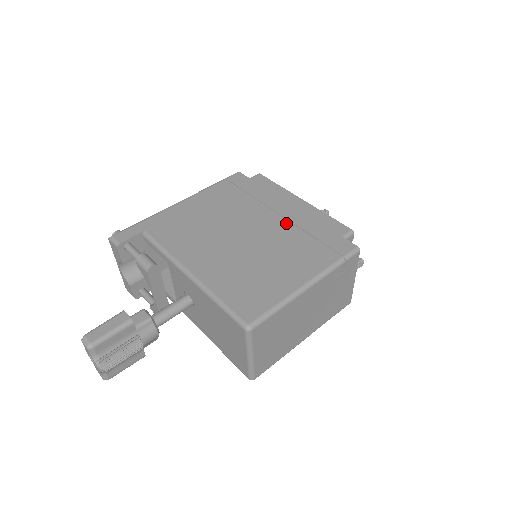
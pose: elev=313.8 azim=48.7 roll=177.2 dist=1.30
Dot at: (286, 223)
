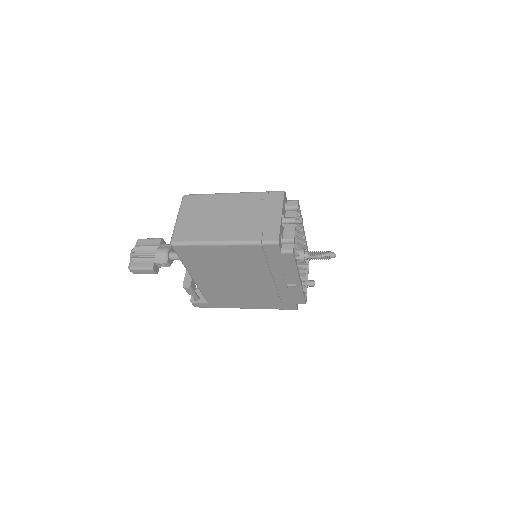
Dot at: occluded
